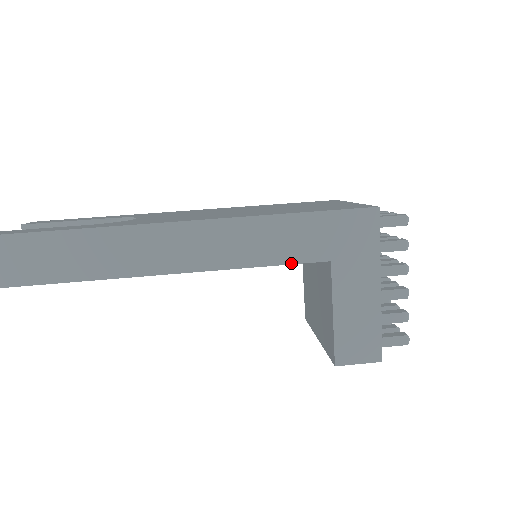
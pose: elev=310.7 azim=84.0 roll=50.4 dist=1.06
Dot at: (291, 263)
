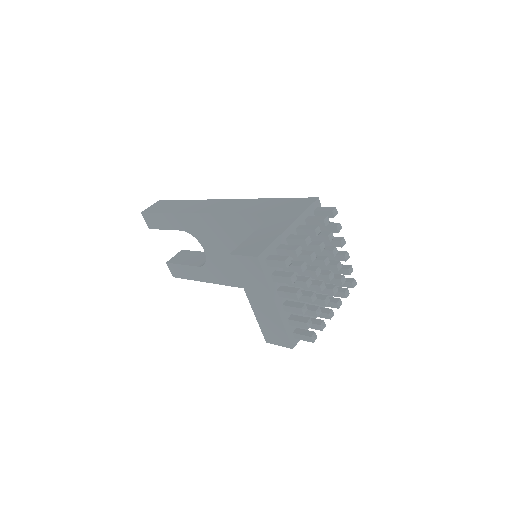
Dot at: (255, 213)
